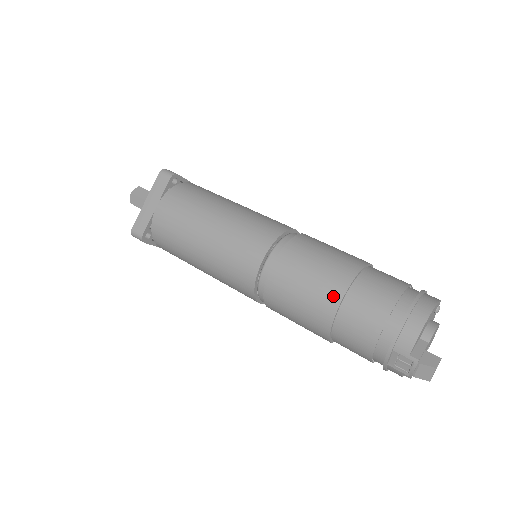
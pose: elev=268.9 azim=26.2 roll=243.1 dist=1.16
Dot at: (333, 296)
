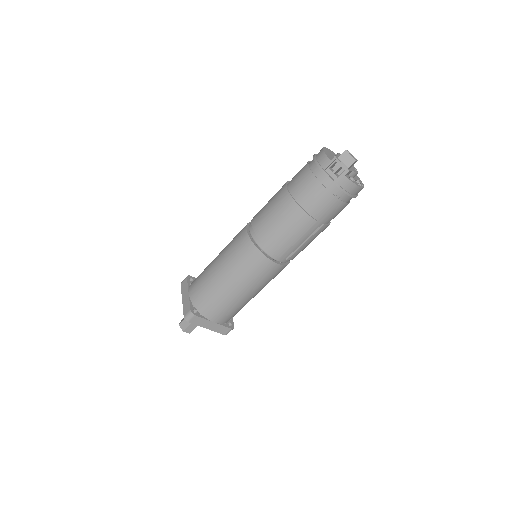
Dot at: (283, 194)
